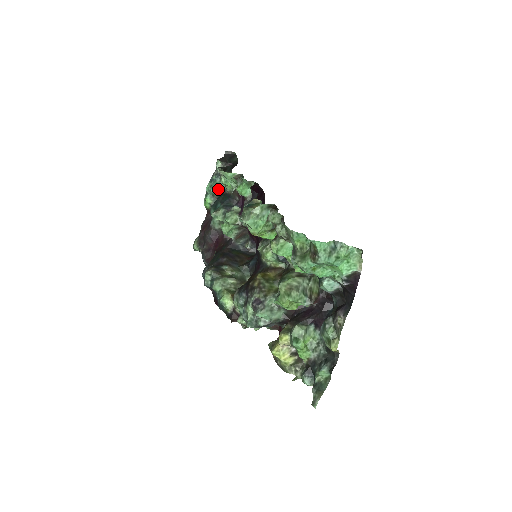
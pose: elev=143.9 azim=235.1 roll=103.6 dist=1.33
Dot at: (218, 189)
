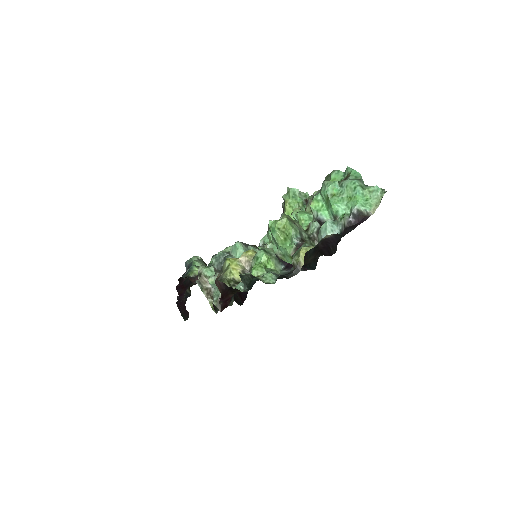
Dot at: occluded
